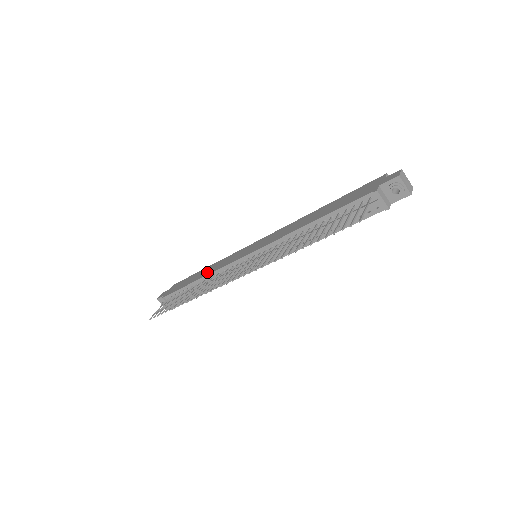
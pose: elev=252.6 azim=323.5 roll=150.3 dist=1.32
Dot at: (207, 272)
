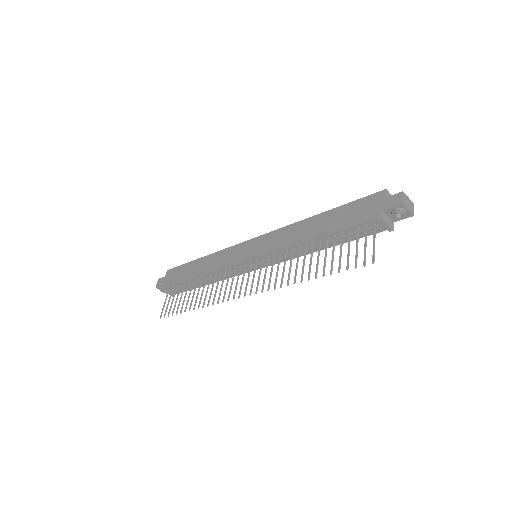
Dot at: (206, 268)
